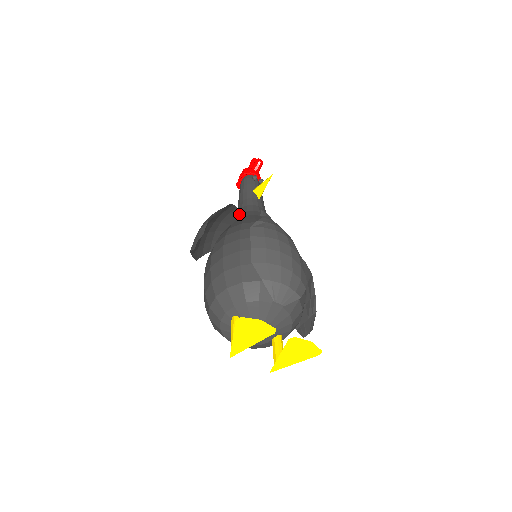
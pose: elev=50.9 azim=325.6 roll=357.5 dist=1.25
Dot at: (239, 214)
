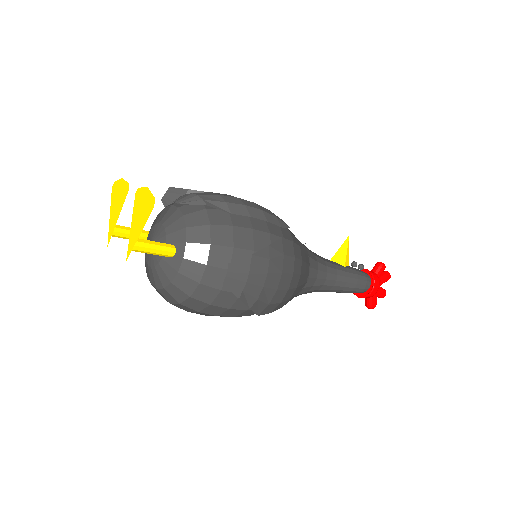
Dot at: occluded
